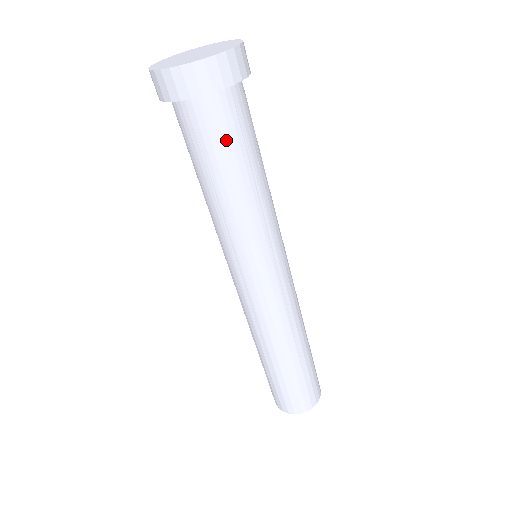
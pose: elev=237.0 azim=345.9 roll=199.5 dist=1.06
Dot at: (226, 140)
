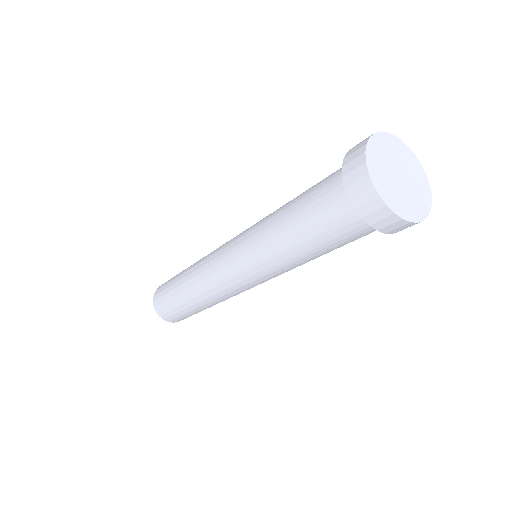
Dot at: (352, 241)
